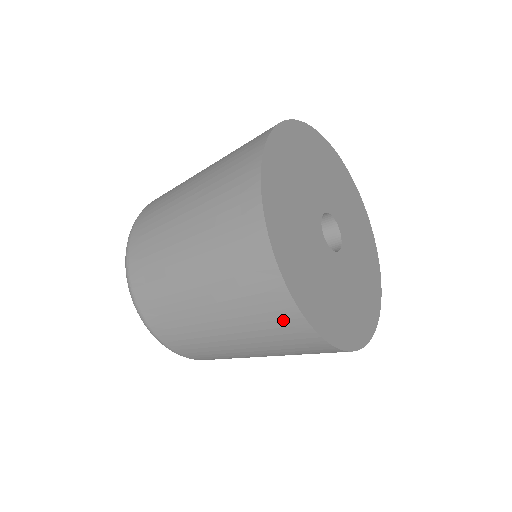
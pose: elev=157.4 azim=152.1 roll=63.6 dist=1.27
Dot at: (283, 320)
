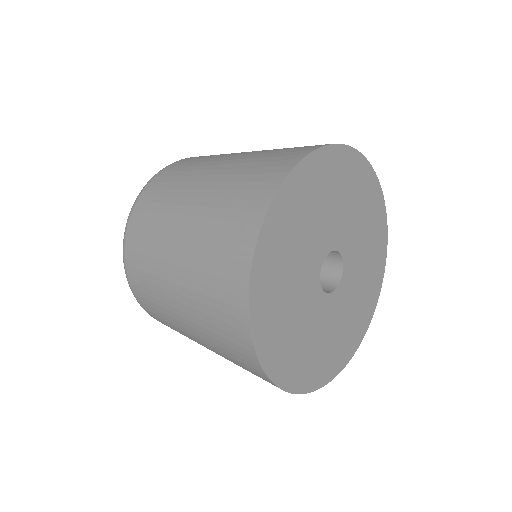
Dot at: (254, 372)
